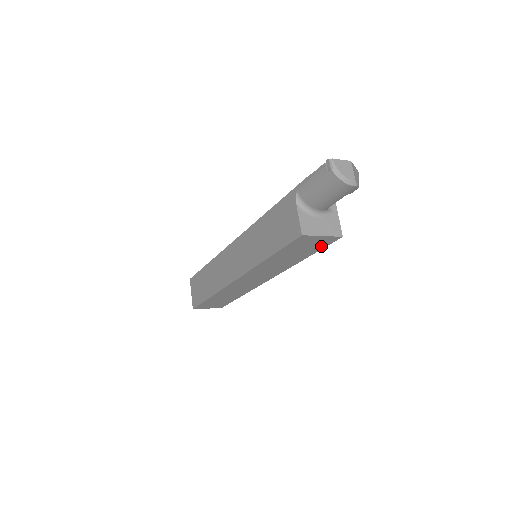
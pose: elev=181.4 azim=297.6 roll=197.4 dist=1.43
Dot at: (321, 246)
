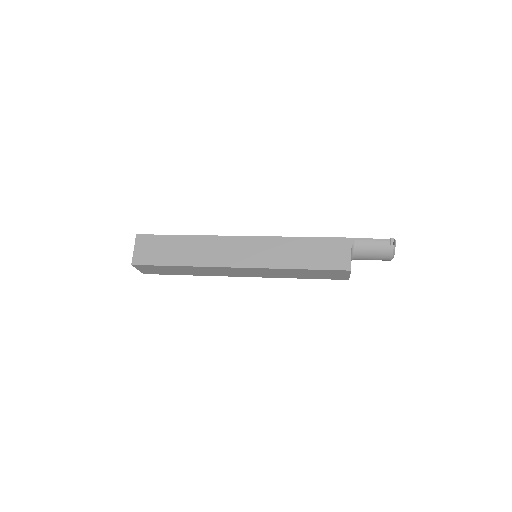
Dot at: (329, 278)
